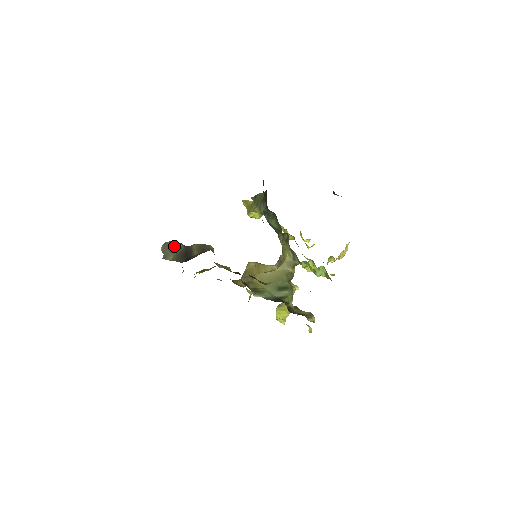
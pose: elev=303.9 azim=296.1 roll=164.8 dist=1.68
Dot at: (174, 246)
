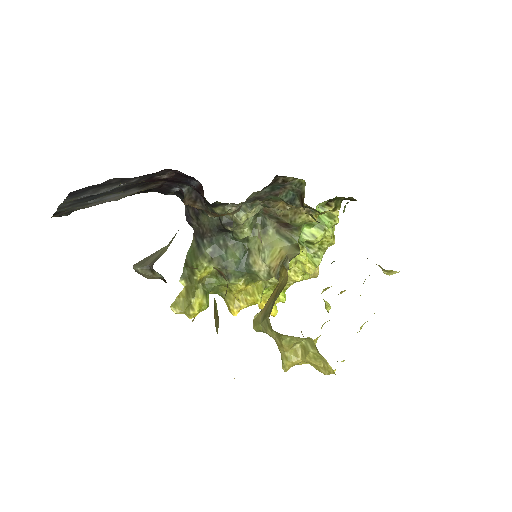
Dot at: occluded
